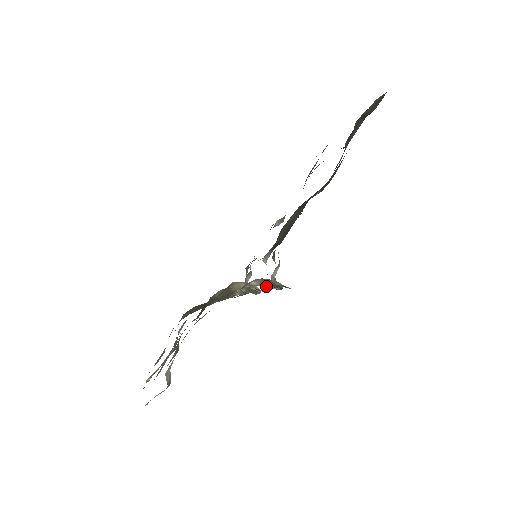
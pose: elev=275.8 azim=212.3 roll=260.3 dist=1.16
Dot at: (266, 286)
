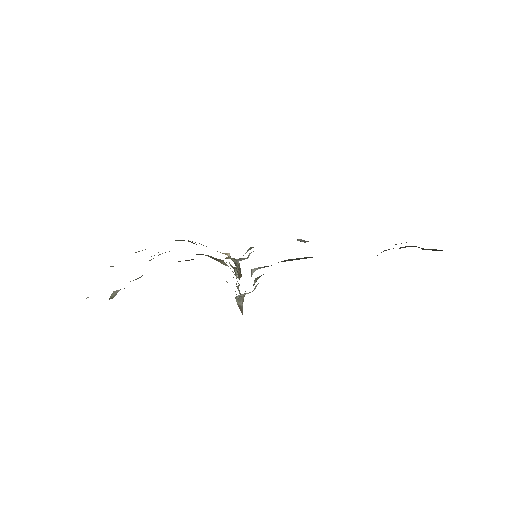
Dot at: (238, 288)
